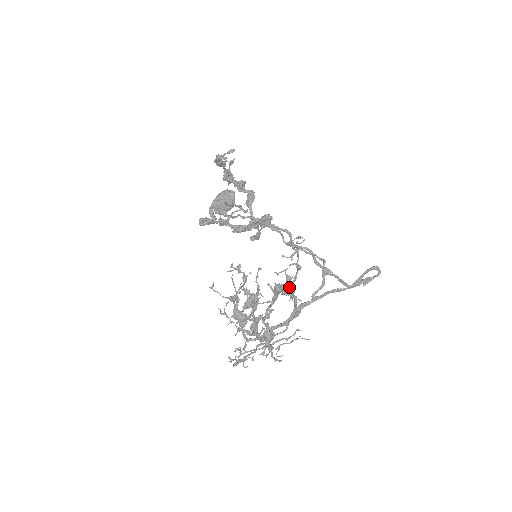
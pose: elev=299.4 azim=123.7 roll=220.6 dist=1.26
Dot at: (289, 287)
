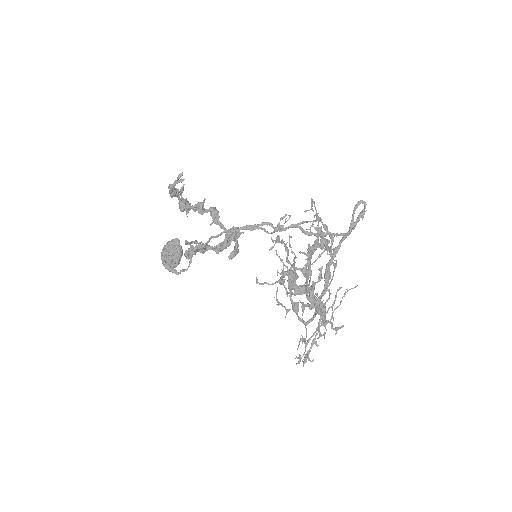
Dot at: (324, 238)
